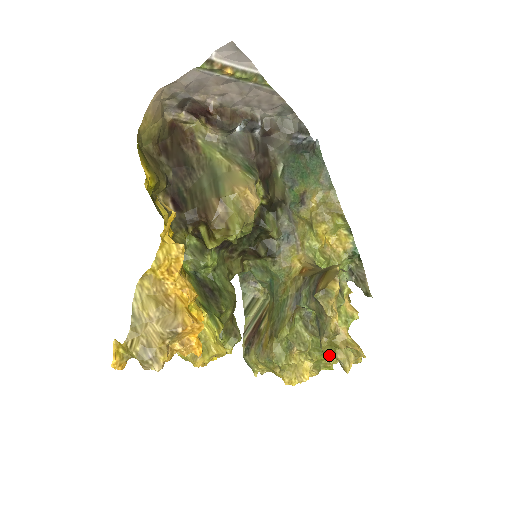
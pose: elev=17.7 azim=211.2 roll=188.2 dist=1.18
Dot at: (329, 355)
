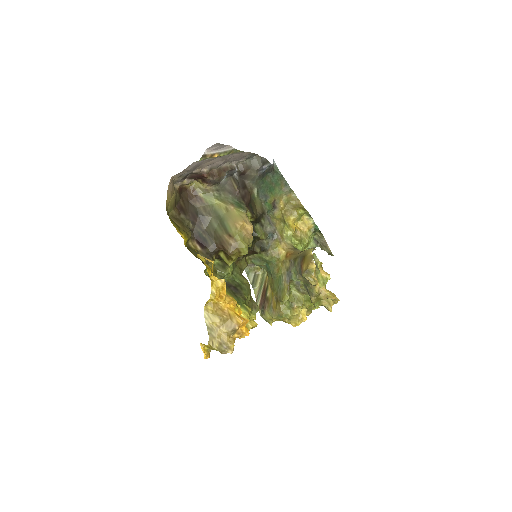
Dot at: (318, 305)
